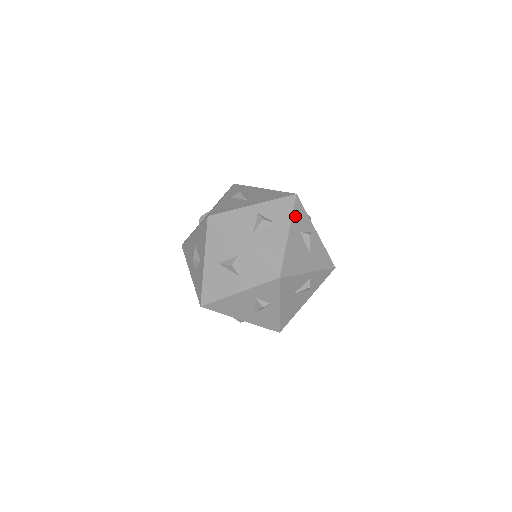
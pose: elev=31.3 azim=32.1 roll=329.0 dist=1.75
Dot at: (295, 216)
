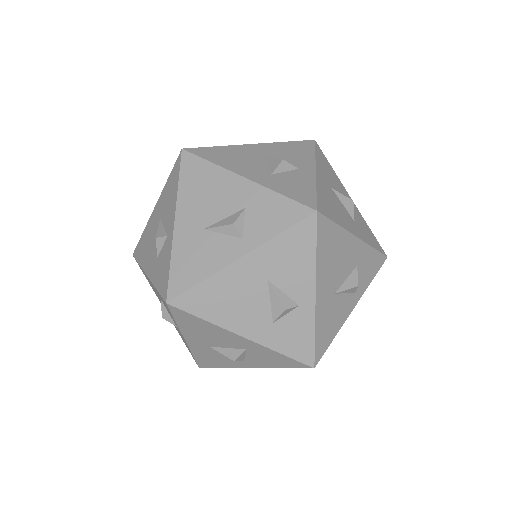
Dot at: occluded
